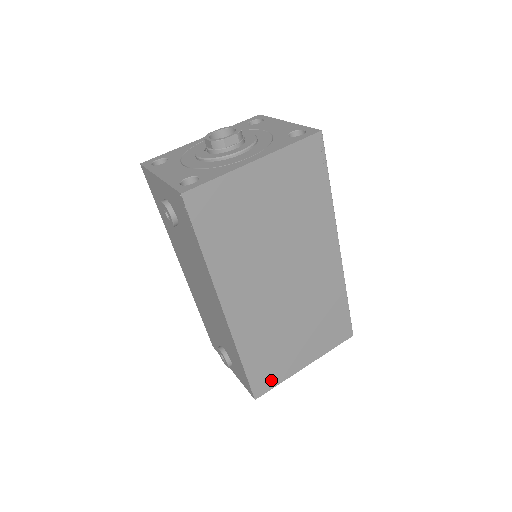
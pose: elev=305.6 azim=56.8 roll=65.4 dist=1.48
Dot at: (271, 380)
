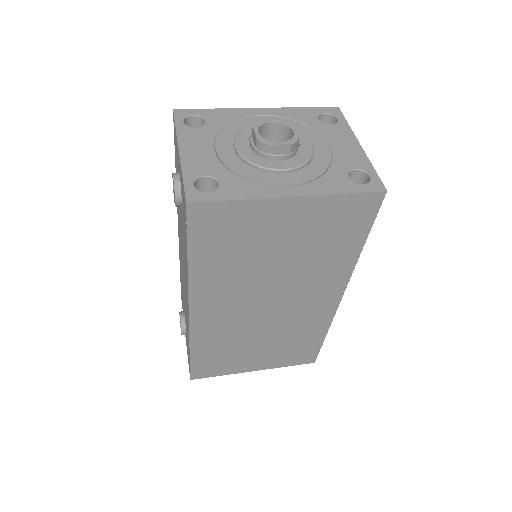
Dot at: (214, 371)
